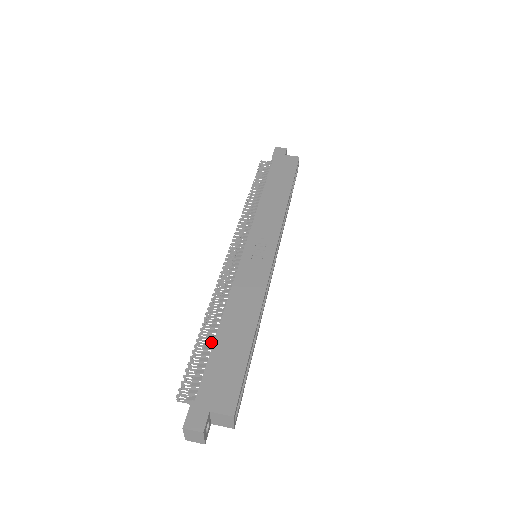
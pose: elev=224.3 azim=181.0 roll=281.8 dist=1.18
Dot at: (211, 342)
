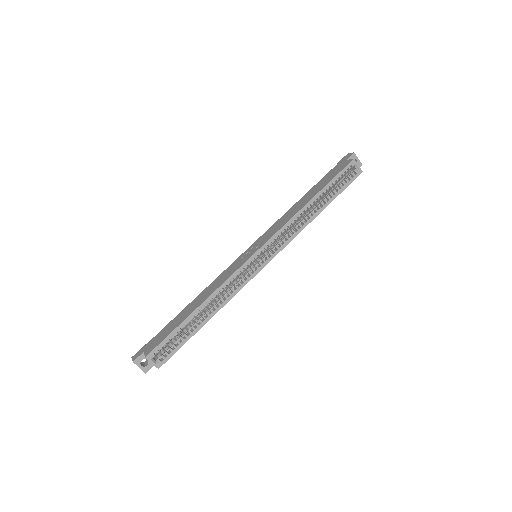
Dot at: occluded
